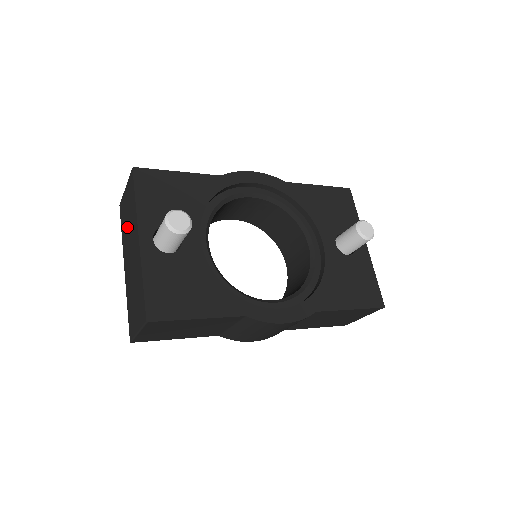
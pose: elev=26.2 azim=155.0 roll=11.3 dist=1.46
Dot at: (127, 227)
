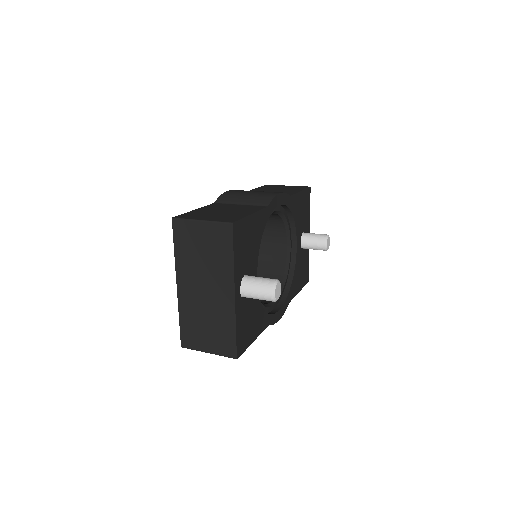
Dot at: (198, 260)
